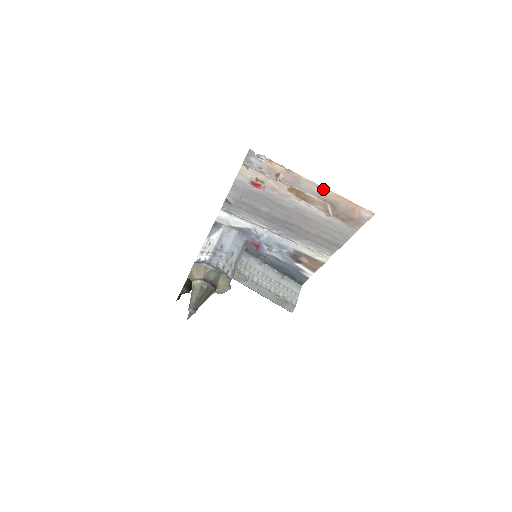
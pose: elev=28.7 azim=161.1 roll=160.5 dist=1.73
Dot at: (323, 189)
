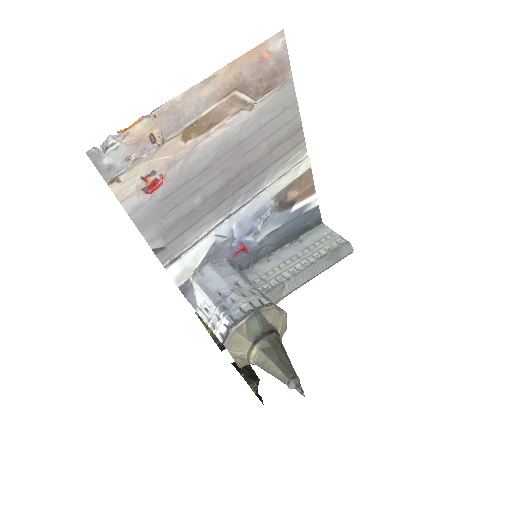
Dot at: (209, 82)
